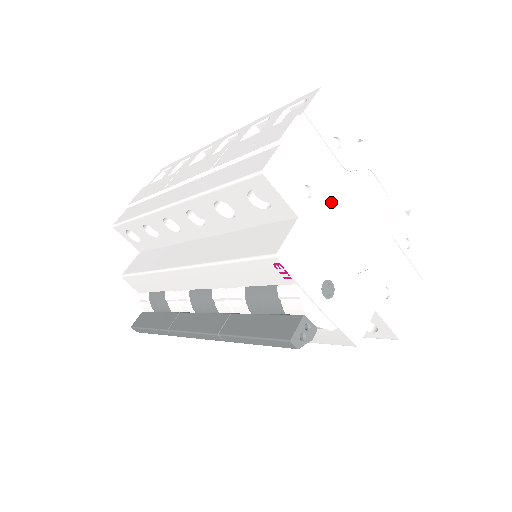
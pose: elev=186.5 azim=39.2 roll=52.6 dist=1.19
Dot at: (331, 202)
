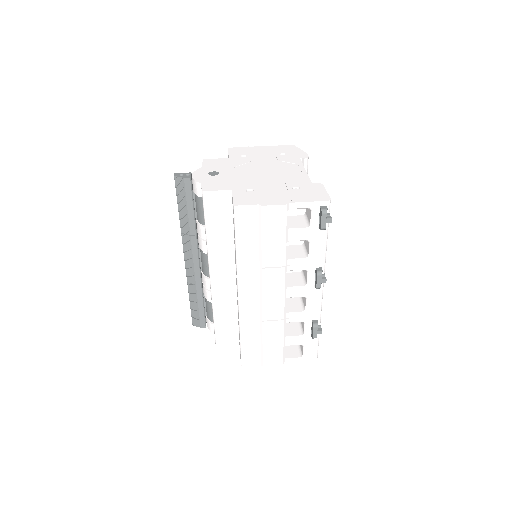
Dot at: (254, 162)
